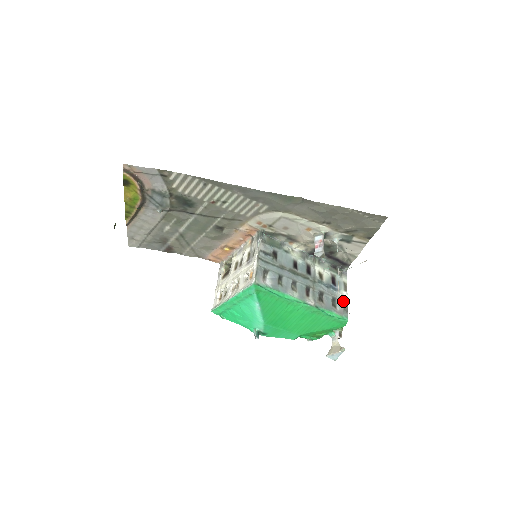
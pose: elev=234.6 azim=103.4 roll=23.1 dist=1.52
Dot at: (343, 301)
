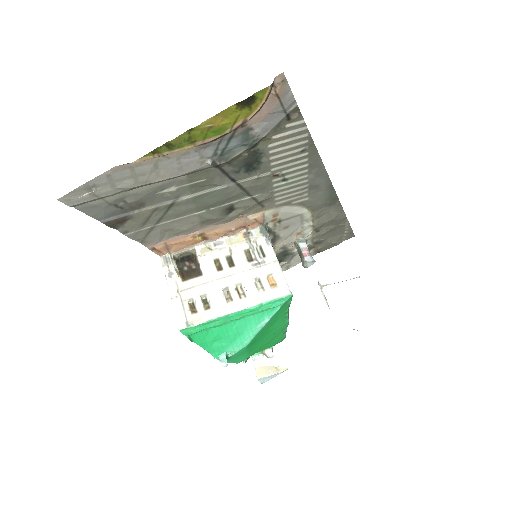
Dot at: occluded
